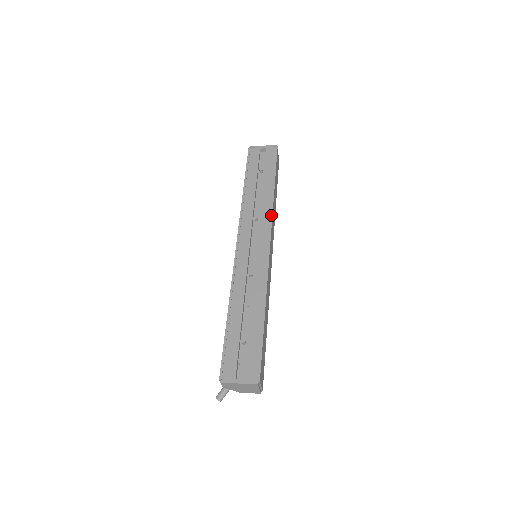
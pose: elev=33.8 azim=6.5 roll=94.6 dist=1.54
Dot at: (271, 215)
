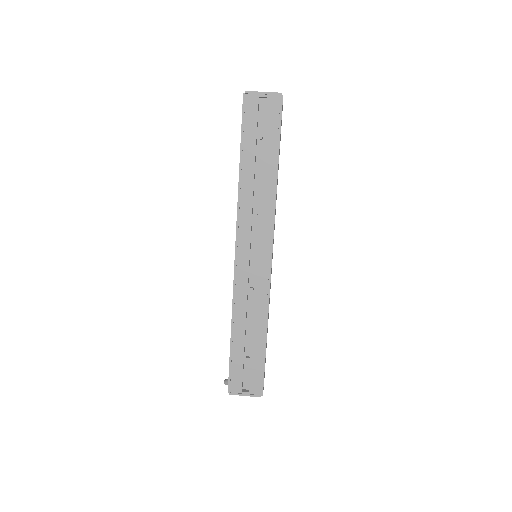
Dot at: (273, 215)
